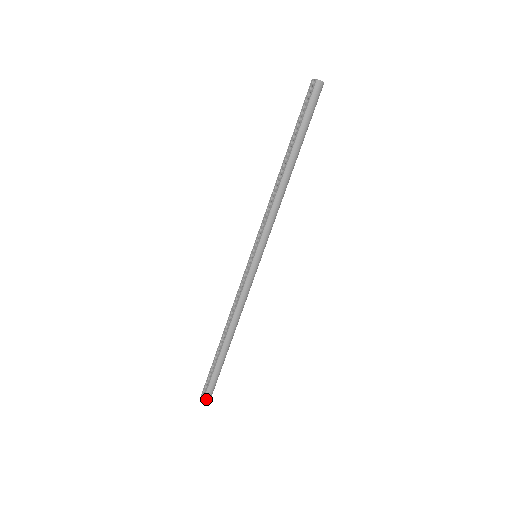
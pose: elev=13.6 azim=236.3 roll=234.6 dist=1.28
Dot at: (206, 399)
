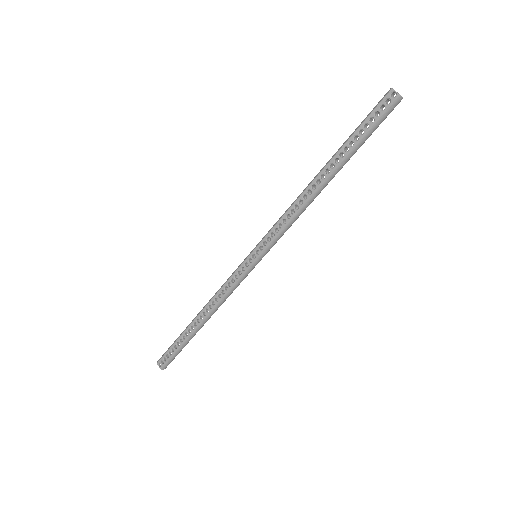
Dot at: (163, 369)
